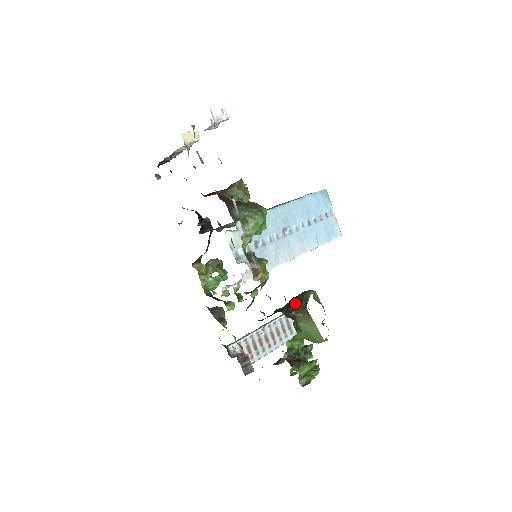
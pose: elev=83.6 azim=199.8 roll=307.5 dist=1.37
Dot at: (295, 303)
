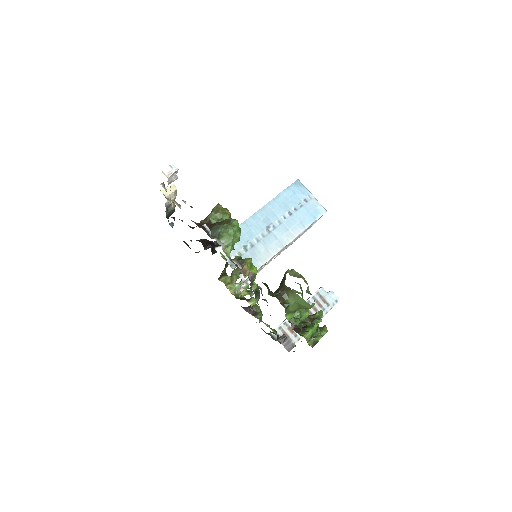
Dot at: (281, 284)
